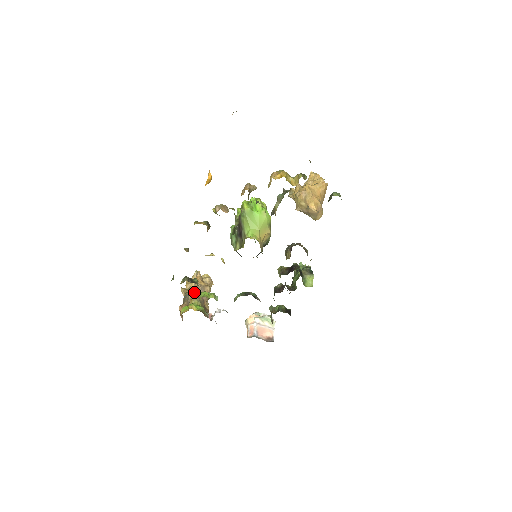
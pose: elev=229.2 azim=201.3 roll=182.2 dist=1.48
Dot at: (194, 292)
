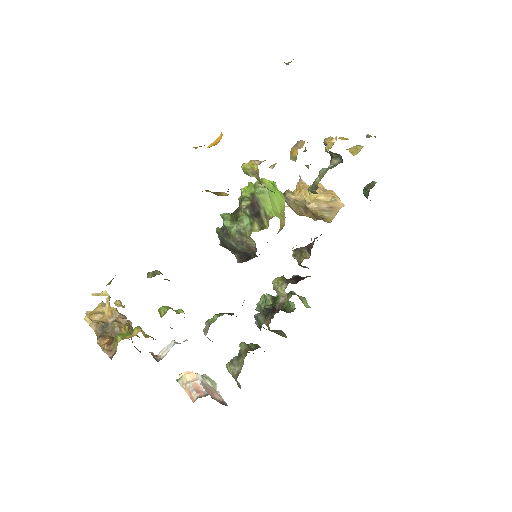
Dot at: (121, 319)
